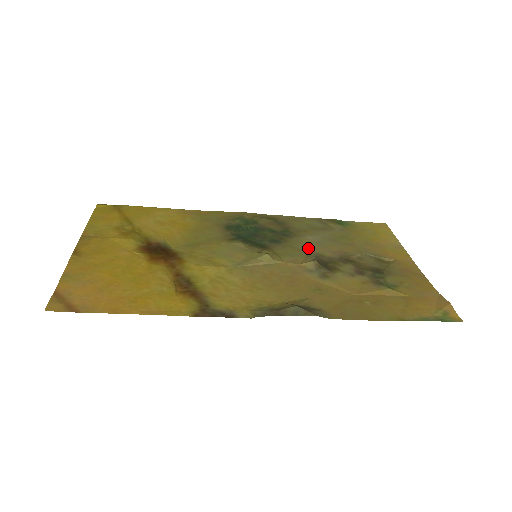
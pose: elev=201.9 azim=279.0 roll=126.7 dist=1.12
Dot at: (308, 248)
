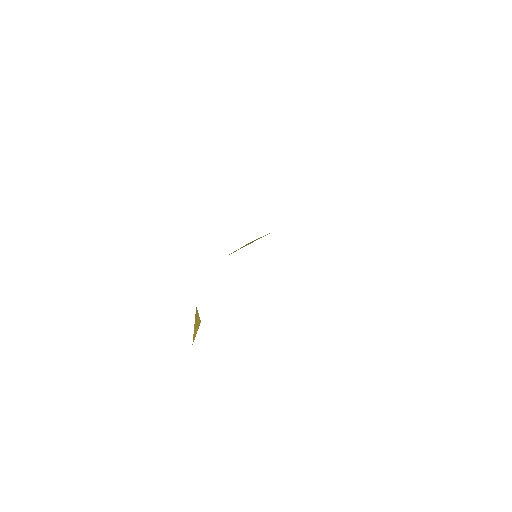
Dot at: occluded
